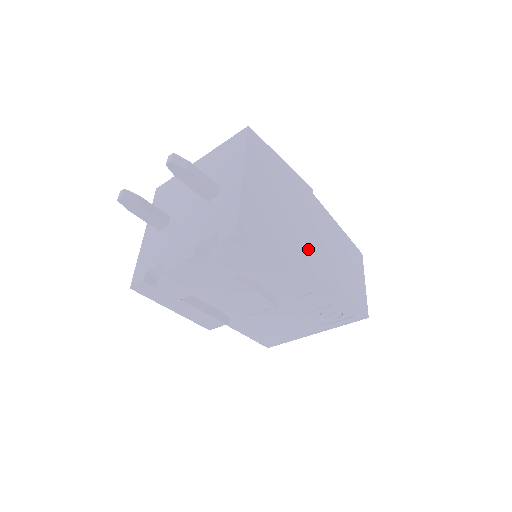
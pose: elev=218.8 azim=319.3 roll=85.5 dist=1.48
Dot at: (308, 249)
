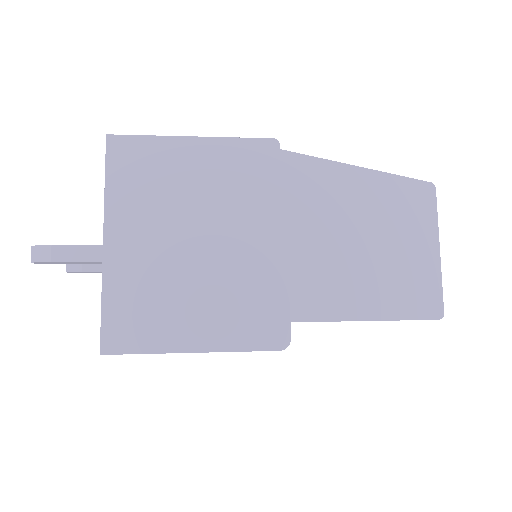
Dot at: (265, 278)
